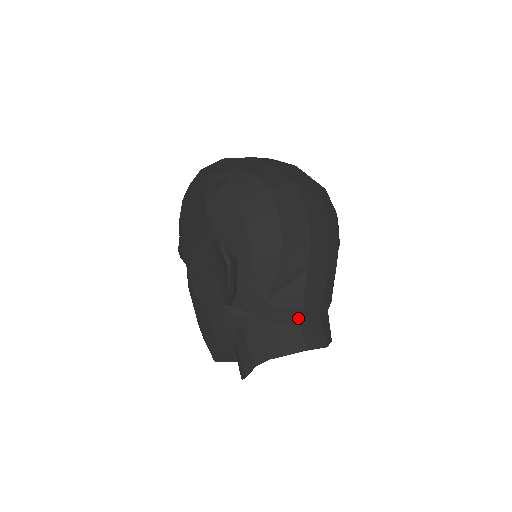
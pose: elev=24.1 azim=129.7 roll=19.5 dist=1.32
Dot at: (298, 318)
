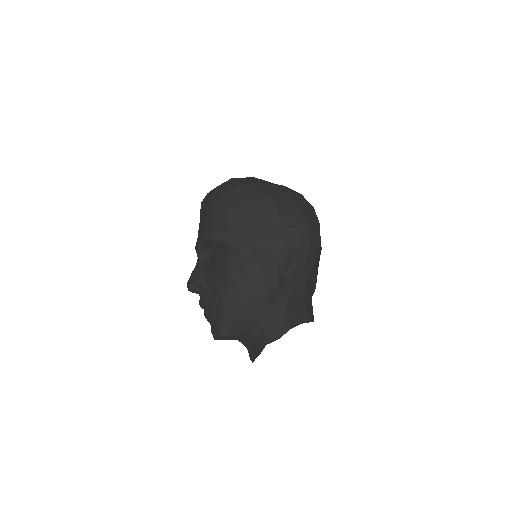
Dot at: (311, 298)
